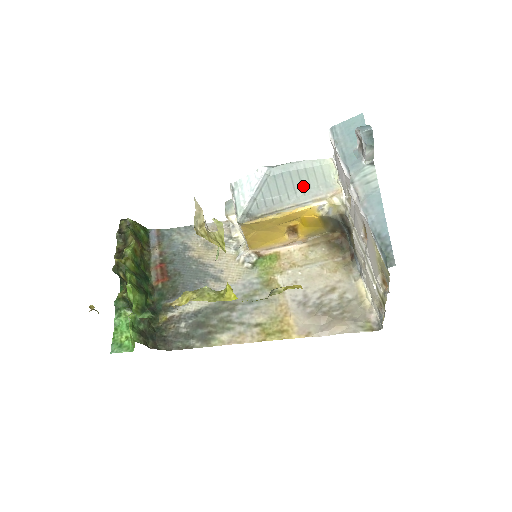
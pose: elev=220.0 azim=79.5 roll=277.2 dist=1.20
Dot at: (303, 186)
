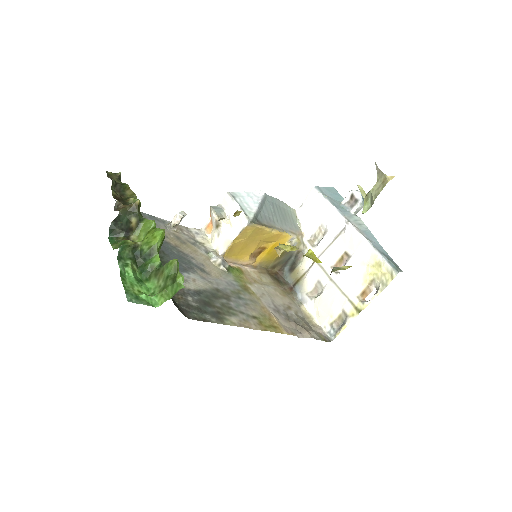
Dot at: (284, 218)
